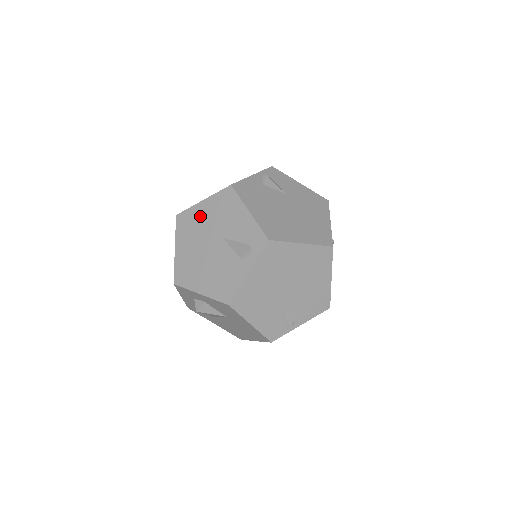
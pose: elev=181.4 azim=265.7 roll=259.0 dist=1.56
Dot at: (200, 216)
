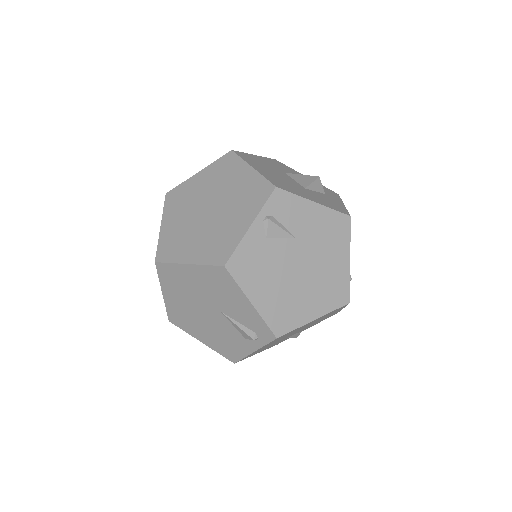
Dot at: (187, 278)
